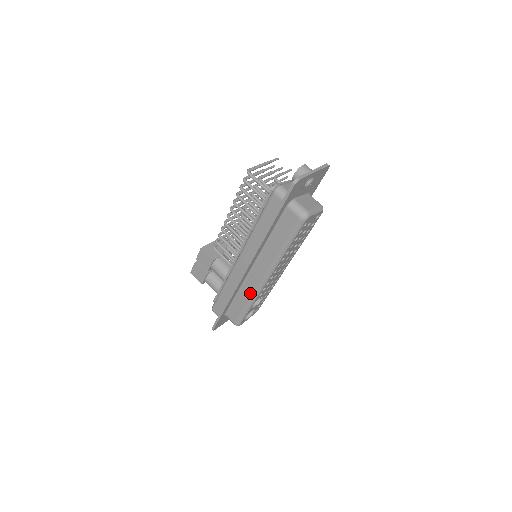
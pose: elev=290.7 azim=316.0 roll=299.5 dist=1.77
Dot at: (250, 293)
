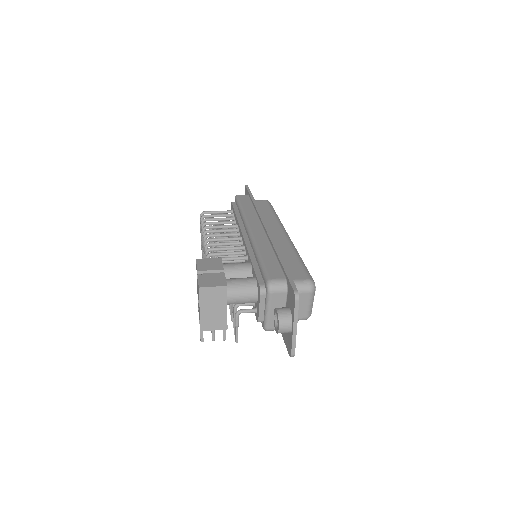
Dot at: (287, 246)
